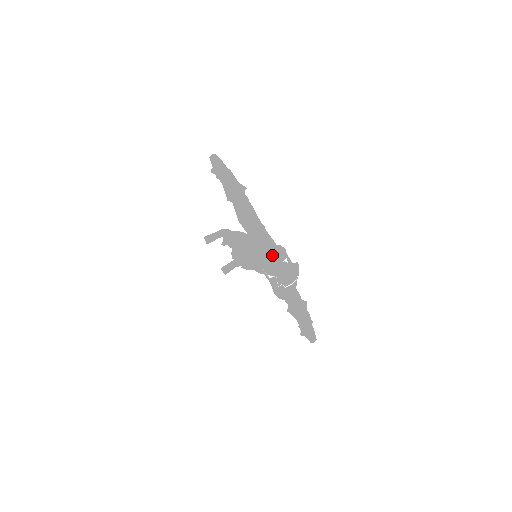
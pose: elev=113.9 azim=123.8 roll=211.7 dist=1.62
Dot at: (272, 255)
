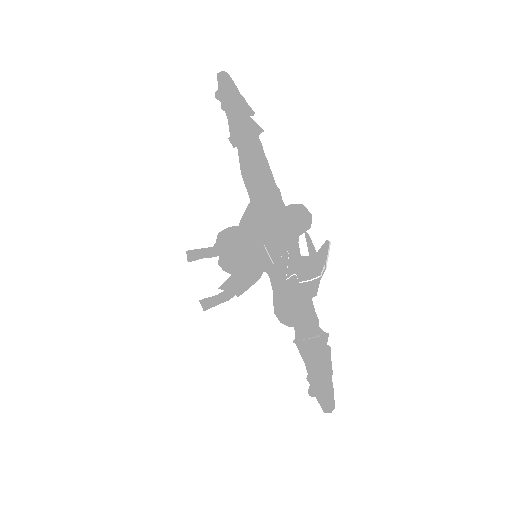
Dot at: (287, 212)
